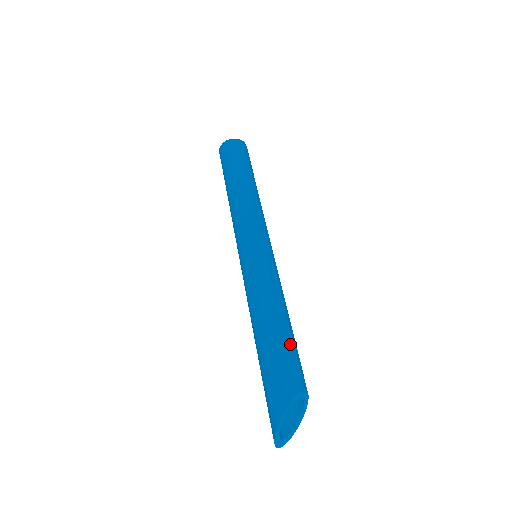
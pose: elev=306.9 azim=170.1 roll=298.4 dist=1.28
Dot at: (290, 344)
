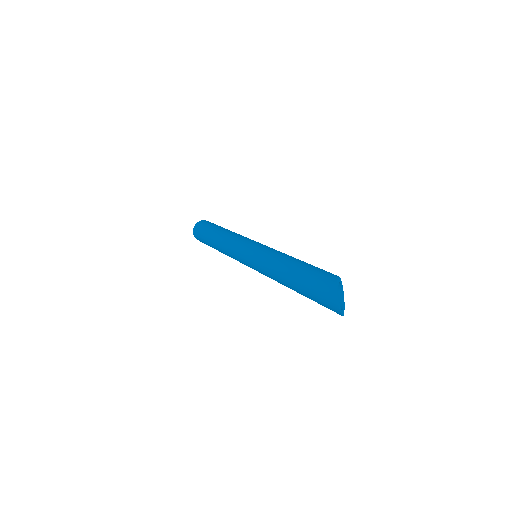
Dot at: occluded
